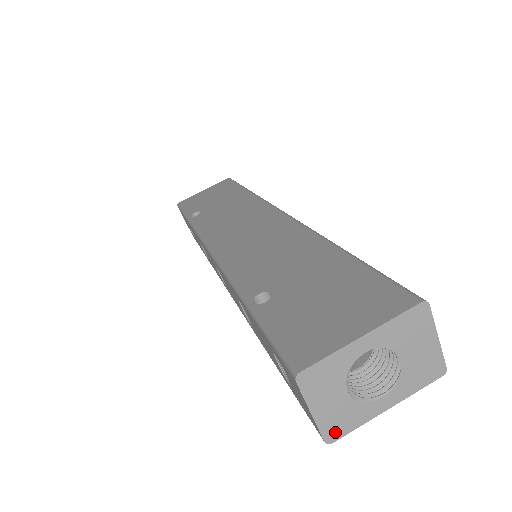
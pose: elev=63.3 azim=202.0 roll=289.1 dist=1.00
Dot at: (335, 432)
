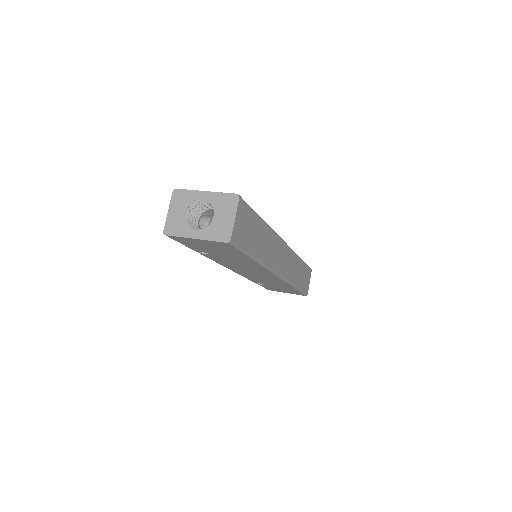
Dot at: (170, 230)
